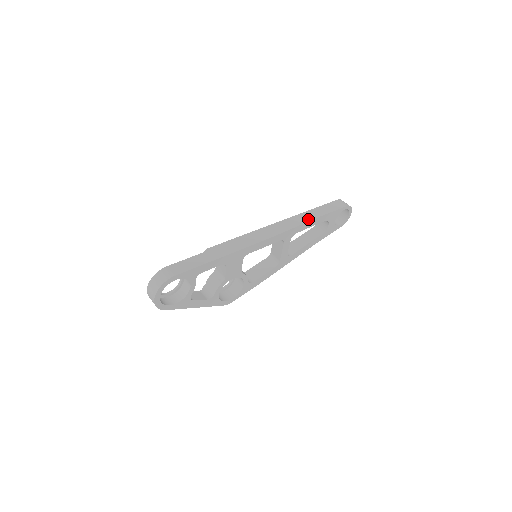
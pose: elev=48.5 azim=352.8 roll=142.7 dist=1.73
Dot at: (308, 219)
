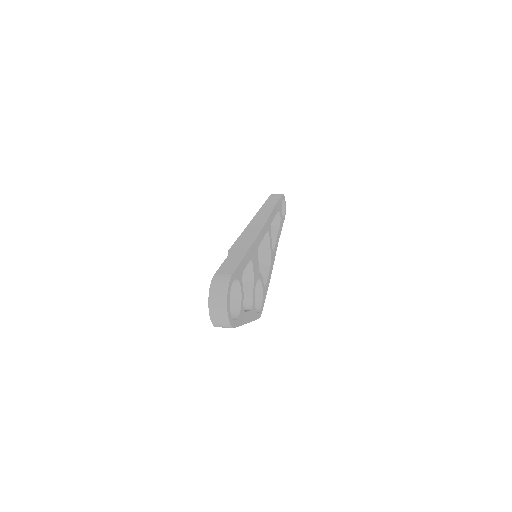
Dot at: (271, 208)
